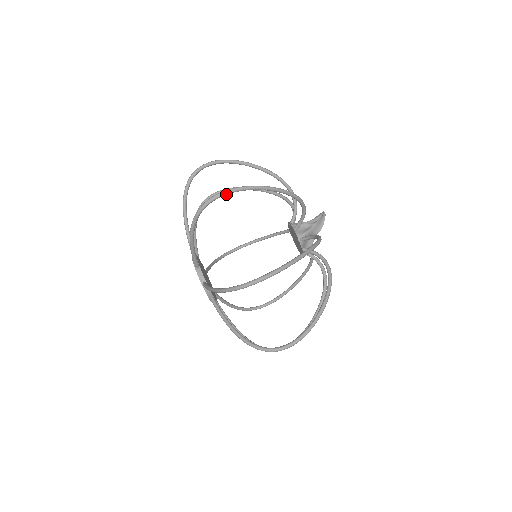
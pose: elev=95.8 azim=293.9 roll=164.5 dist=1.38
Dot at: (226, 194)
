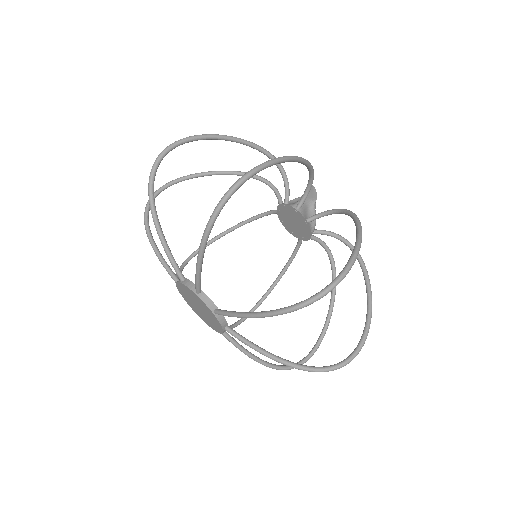
Dot at: (175, 145)
